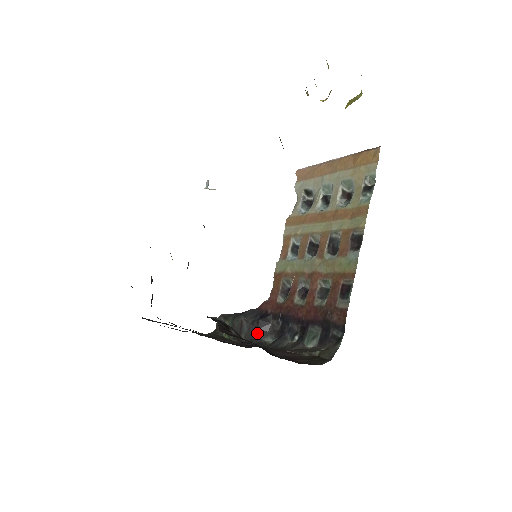
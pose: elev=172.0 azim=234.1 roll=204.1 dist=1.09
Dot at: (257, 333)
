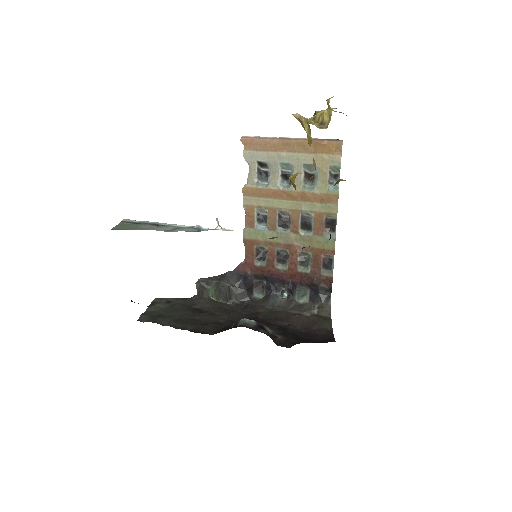
Dot at: (246, 294)
